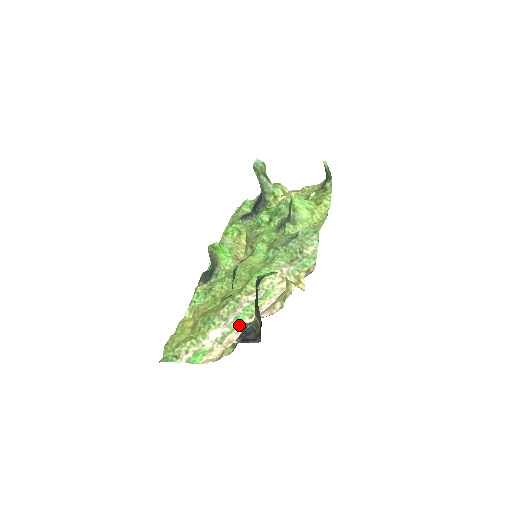
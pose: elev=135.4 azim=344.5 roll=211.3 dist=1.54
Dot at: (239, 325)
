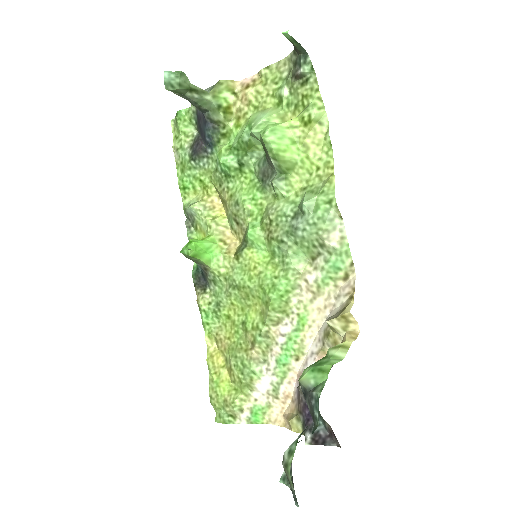
Dot at: (287, 372)
